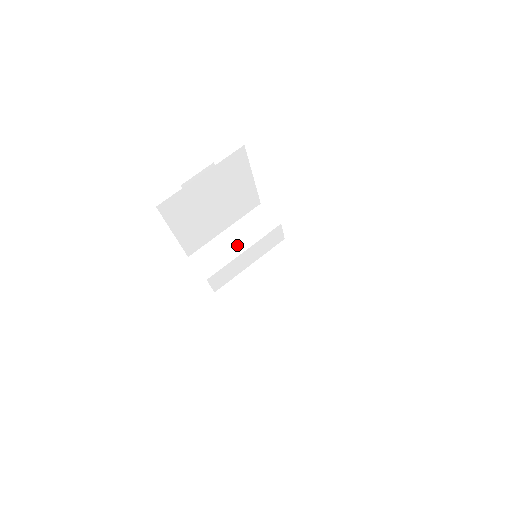
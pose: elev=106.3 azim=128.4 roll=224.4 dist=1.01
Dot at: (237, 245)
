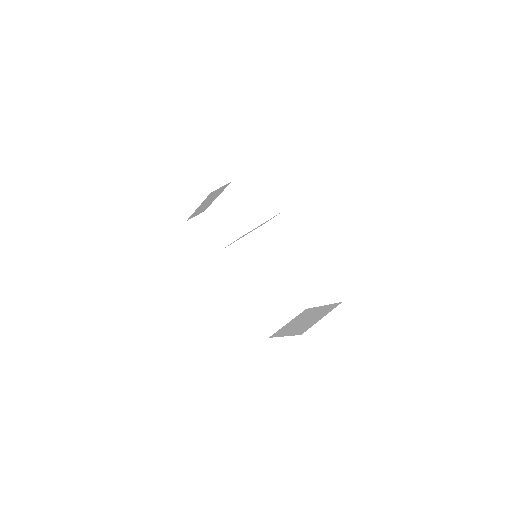
Dot at: (249, 249)
